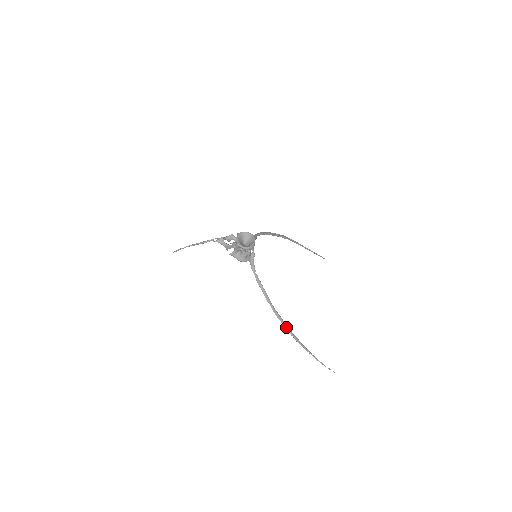
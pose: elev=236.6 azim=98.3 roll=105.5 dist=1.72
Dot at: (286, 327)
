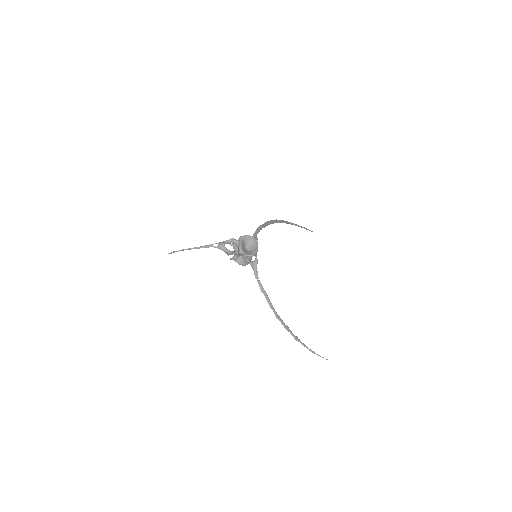
Dot at: (287, 329)
